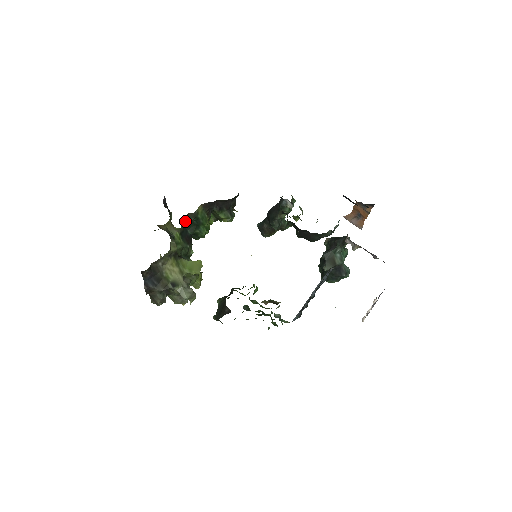
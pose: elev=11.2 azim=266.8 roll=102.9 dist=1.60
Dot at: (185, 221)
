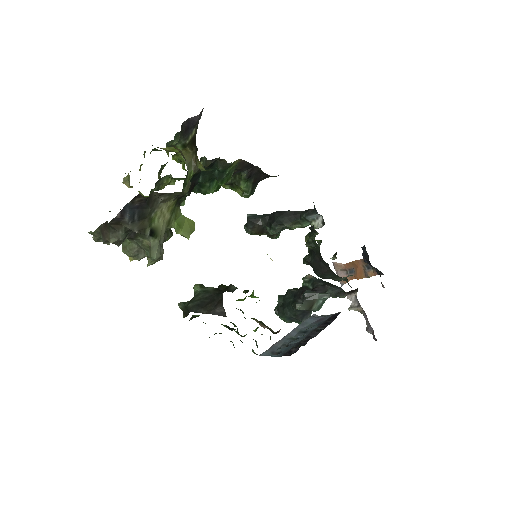
Dot at: (210, 164)
